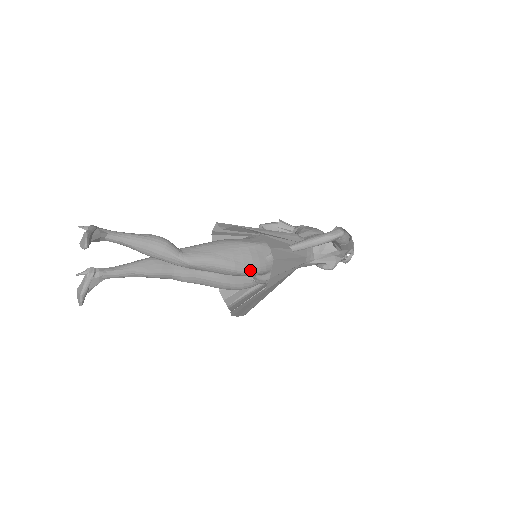
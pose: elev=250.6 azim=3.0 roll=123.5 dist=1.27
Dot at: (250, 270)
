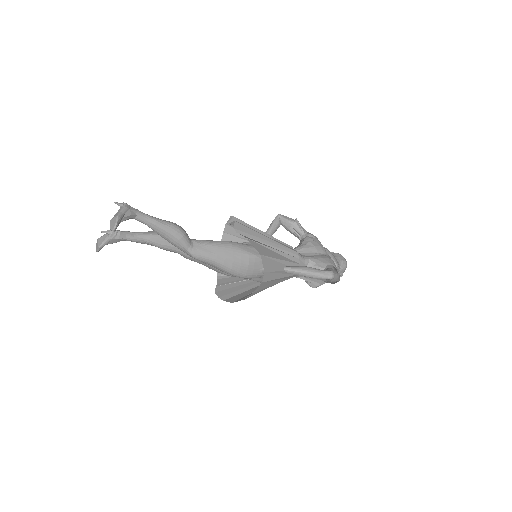
Dot at: (242, 276)
